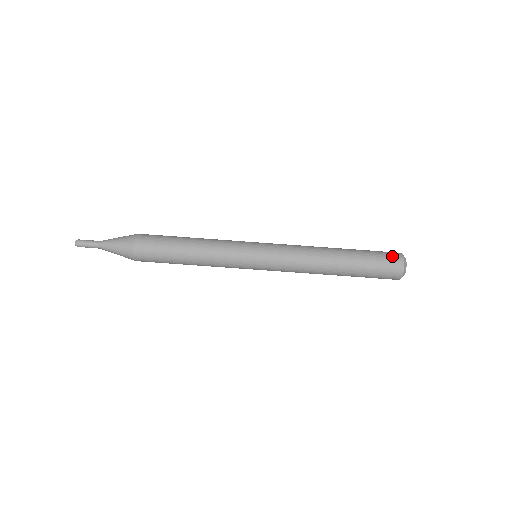
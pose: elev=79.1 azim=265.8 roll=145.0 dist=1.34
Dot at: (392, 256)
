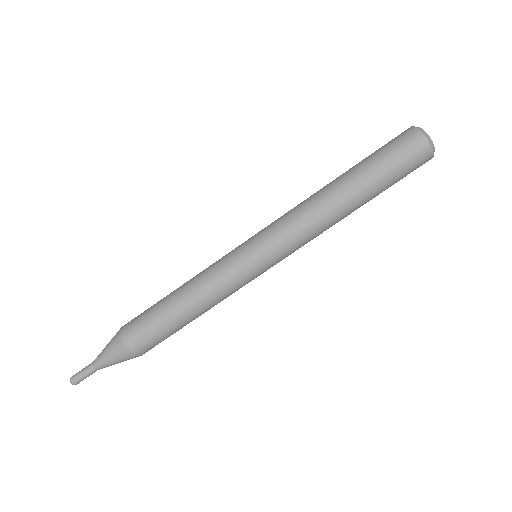
Dot at: (402, 138)
